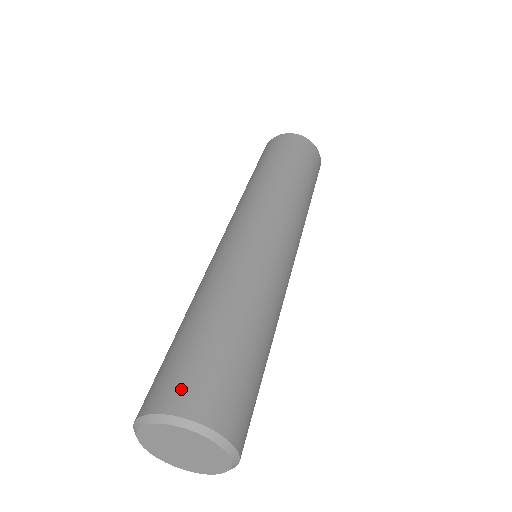
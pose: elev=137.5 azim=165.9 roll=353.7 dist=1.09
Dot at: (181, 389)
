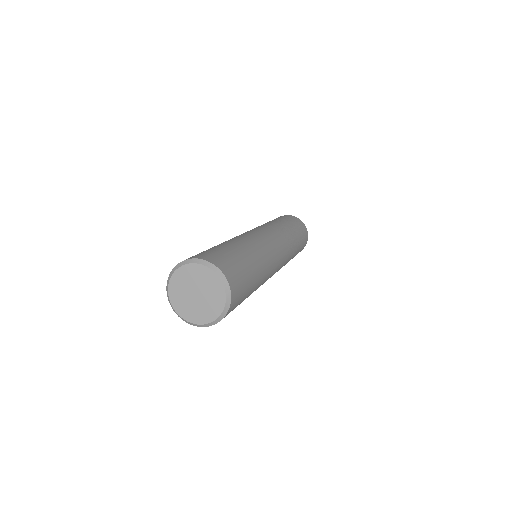
Dot at: (219, 259)
